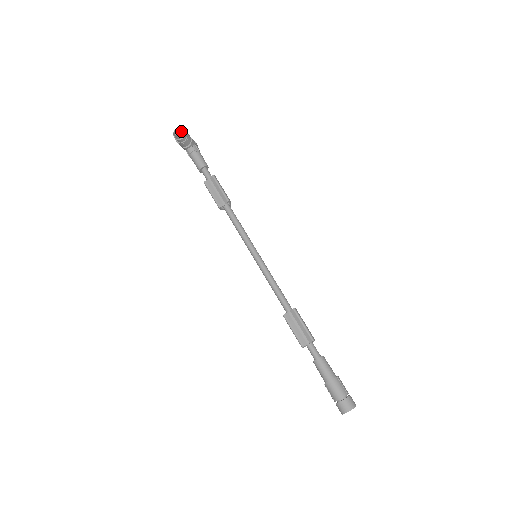
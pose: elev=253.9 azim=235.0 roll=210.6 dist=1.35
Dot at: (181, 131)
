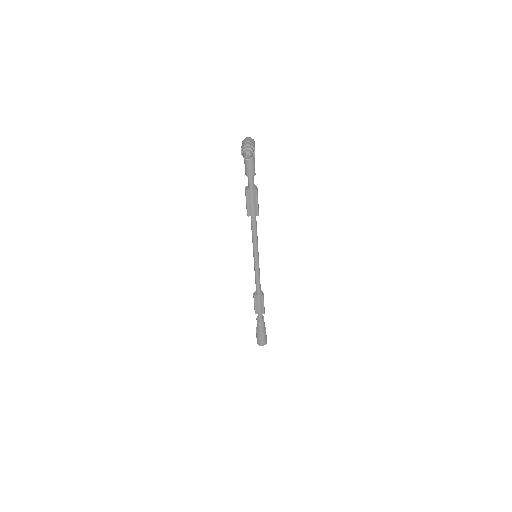
Dot at: (252, 156)
